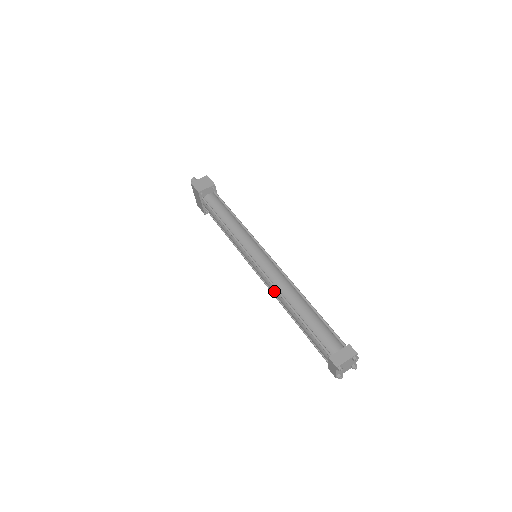
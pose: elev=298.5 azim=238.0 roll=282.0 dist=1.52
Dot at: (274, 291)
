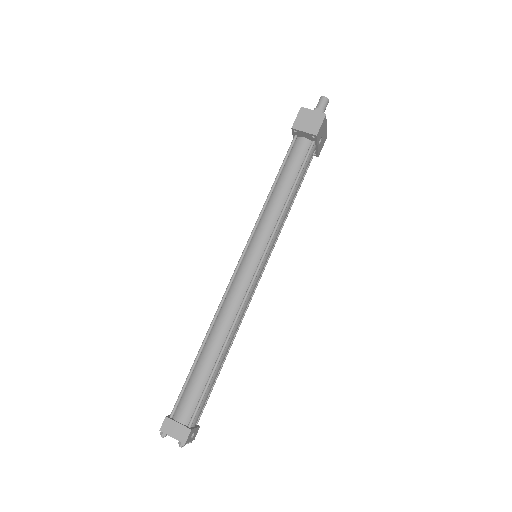
Dot at: occluded
